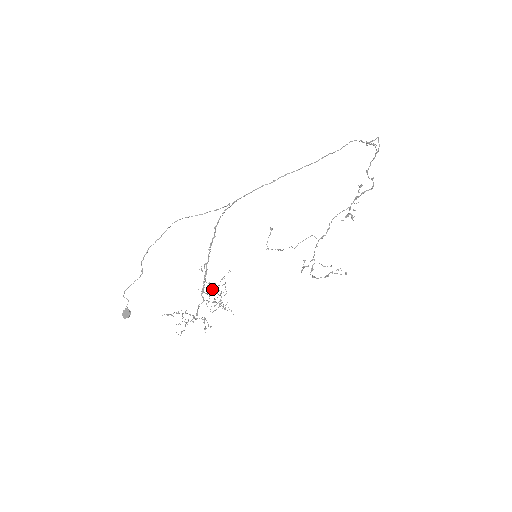
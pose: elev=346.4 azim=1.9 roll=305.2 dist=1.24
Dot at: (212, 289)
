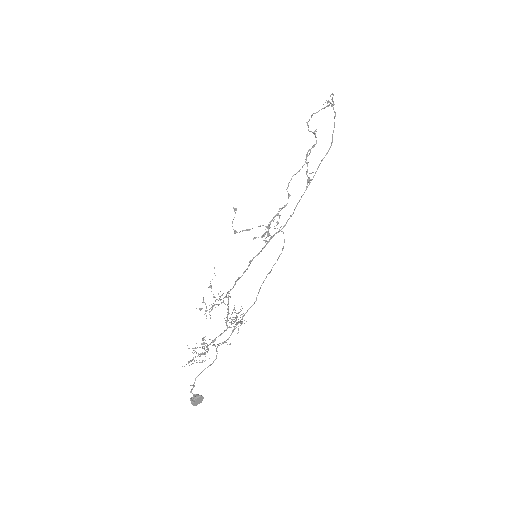
Dot at: occluded
